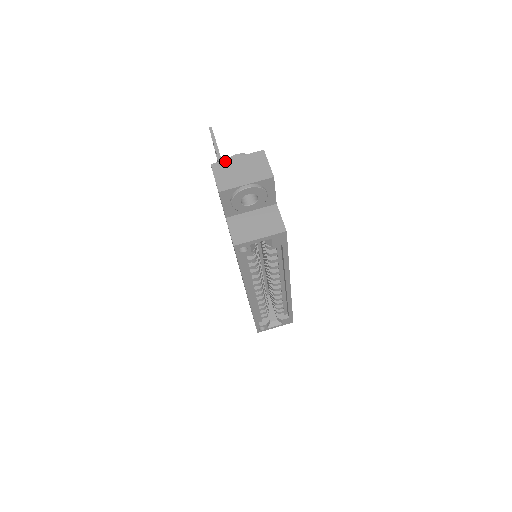
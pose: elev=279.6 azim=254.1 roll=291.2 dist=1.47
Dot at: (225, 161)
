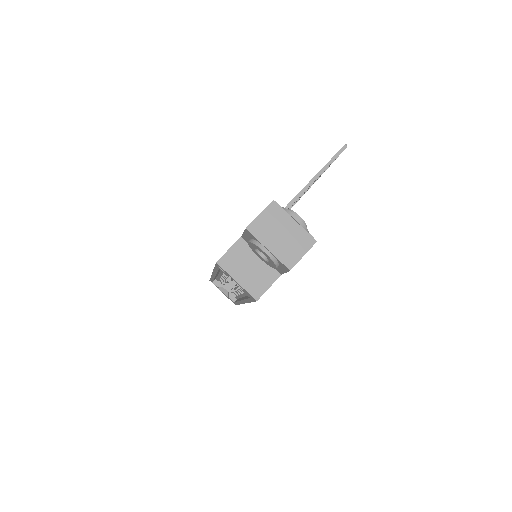
Dot at: (284, 212)
